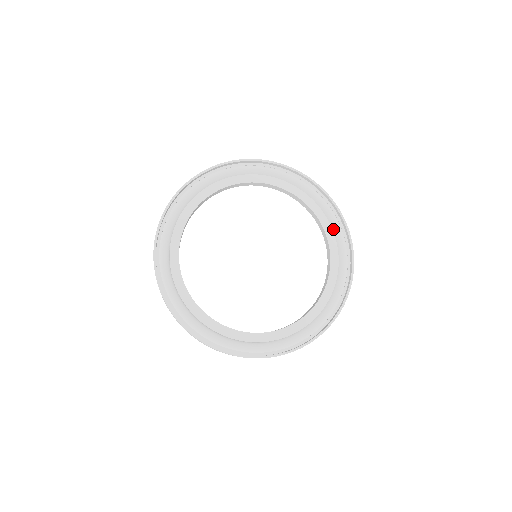
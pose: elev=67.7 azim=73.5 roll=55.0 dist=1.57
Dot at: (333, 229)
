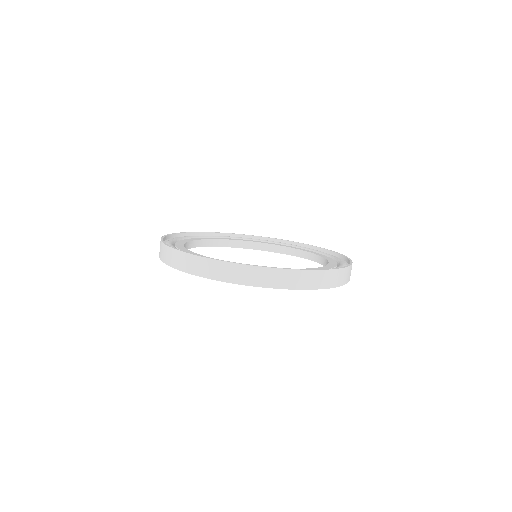
Dot at: occluded
